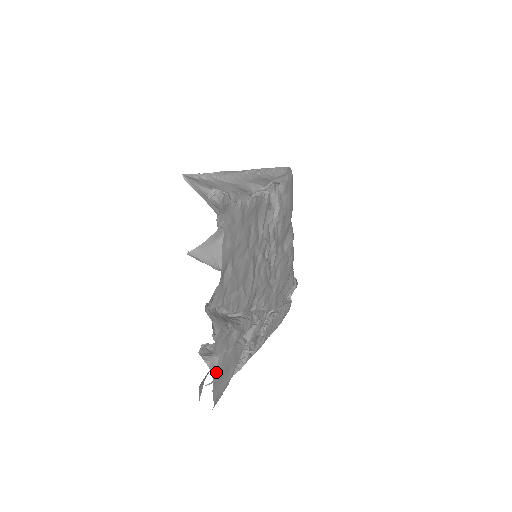
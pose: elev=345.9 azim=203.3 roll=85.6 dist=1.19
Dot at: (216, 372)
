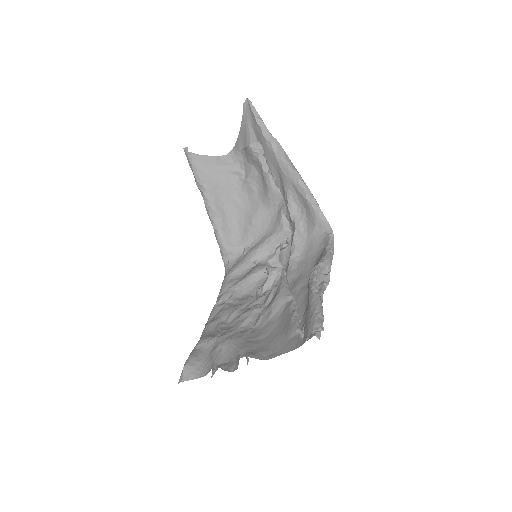
Dot at: occluded
